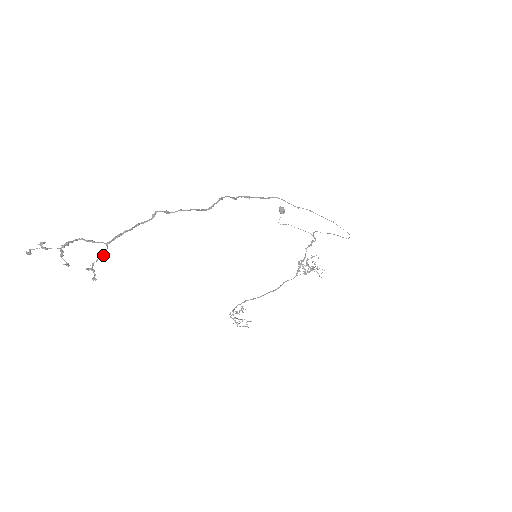
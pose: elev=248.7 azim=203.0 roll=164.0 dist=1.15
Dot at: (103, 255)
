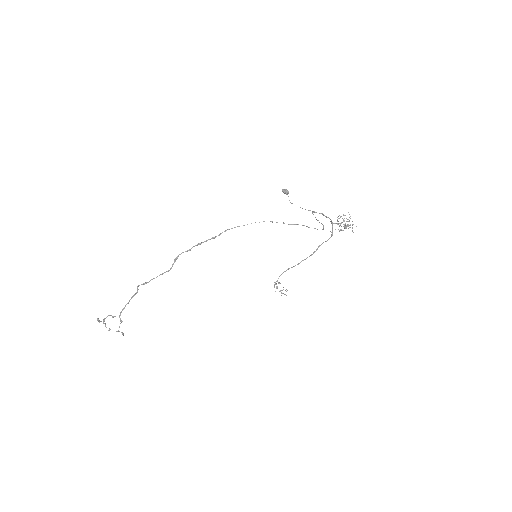
Dot at: (121, 322)
